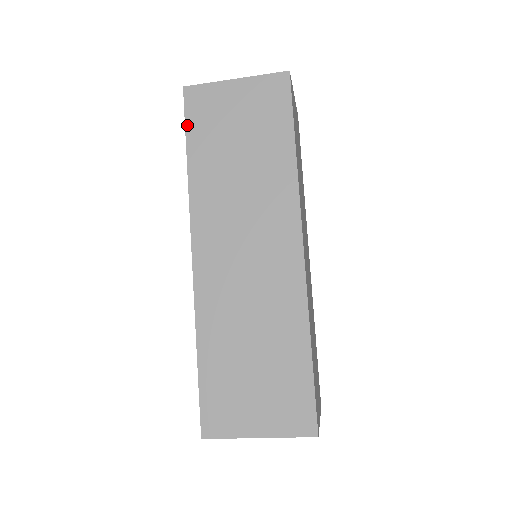
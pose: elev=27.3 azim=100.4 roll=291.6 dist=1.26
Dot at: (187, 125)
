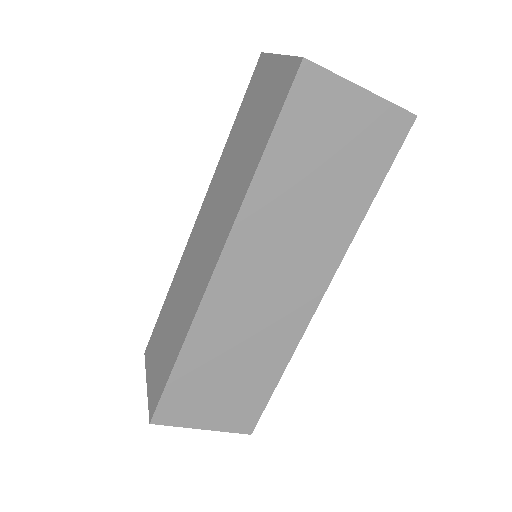
Dot at: (283, 114)
